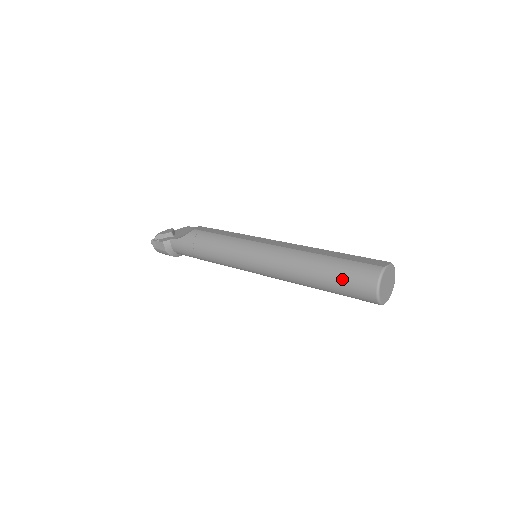
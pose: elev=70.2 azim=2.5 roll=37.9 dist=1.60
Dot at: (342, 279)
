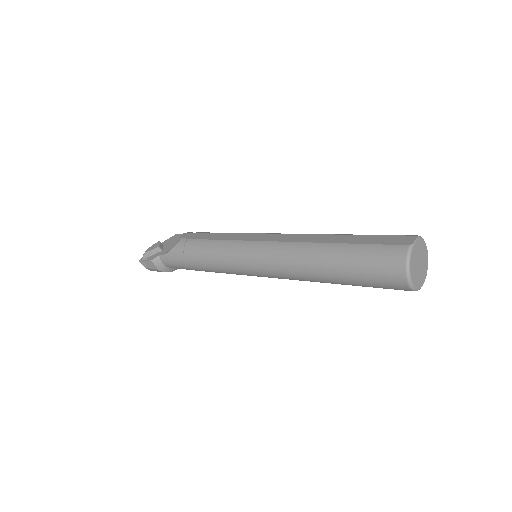
Dot at: (361, 270)
